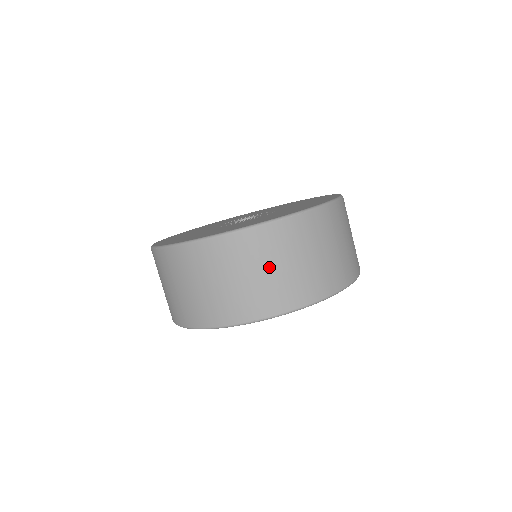
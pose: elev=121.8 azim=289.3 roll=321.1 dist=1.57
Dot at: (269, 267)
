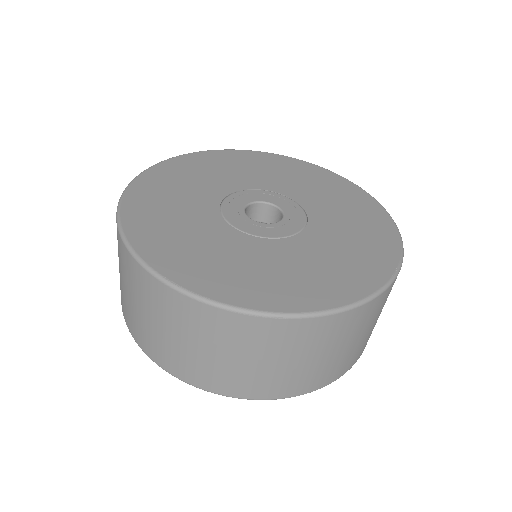
Dot at: (202, 346)
